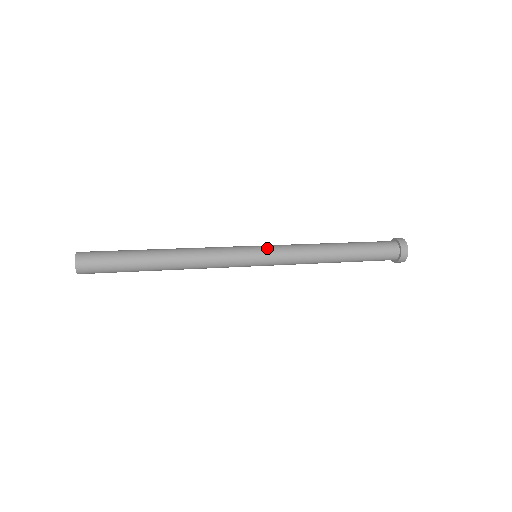
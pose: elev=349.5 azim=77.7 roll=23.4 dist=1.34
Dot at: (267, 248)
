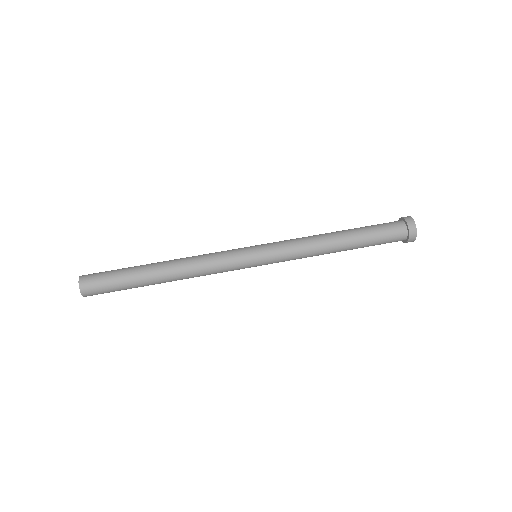
Dot at: (266, 248)
